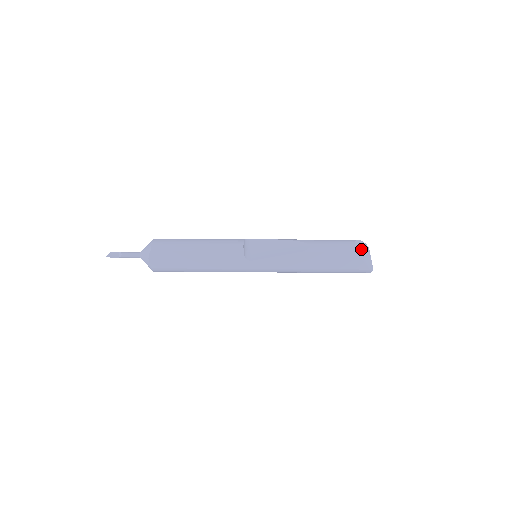
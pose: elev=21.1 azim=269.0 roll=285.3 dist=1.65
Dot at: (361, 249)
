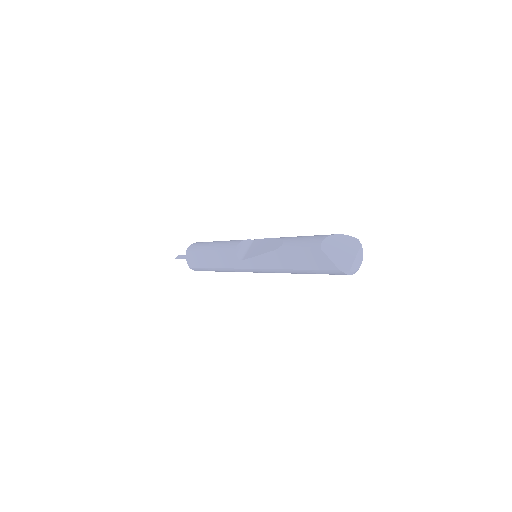
Dot at: (337, 245)
